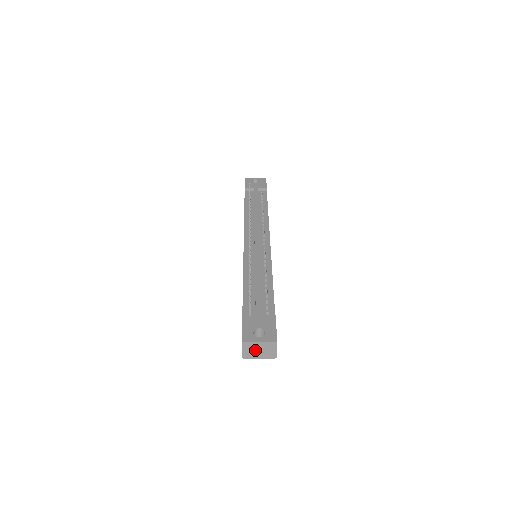
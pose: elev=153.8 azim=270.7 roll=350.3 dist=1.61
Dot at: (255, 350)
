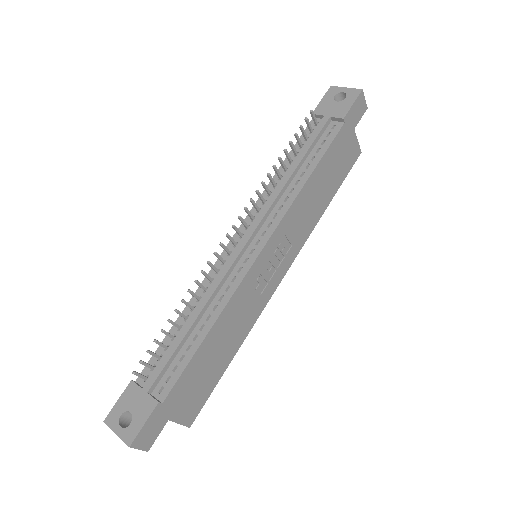
Dot at: occluded
